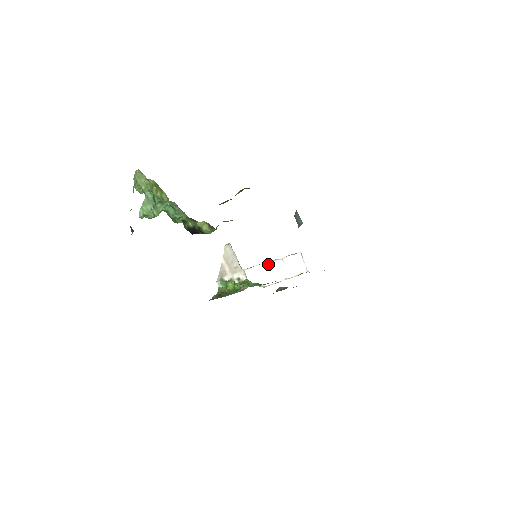
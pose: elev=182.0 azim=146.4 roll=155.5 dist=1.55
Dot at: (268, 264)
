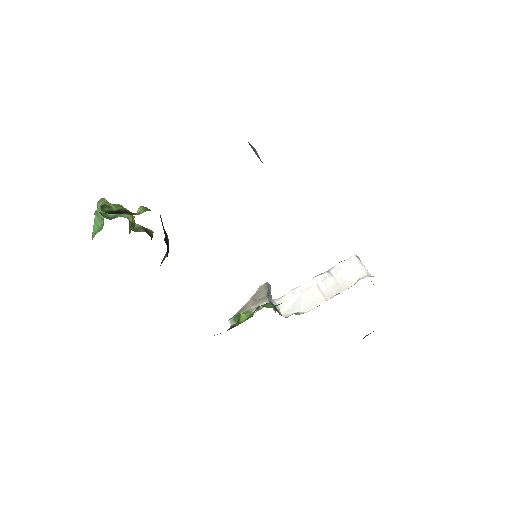
Dot at: (308, 284)
